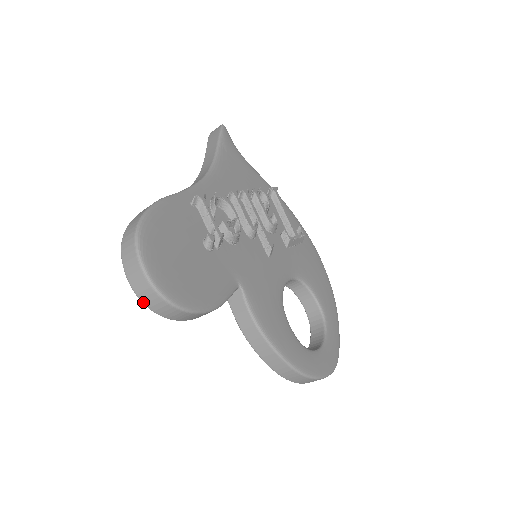
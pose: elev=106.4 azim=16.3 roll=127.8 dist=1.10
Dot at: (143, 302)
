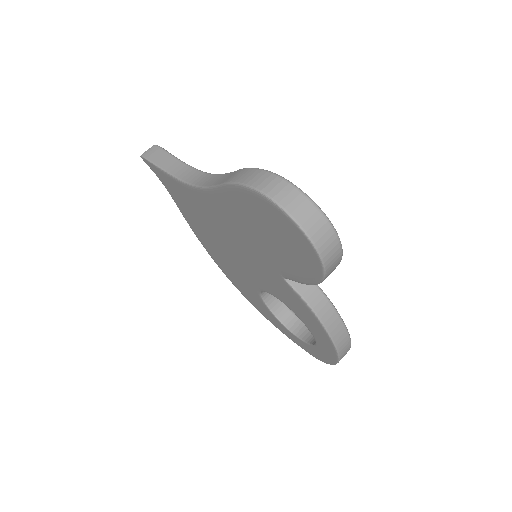
Dot at: (320, 251)
